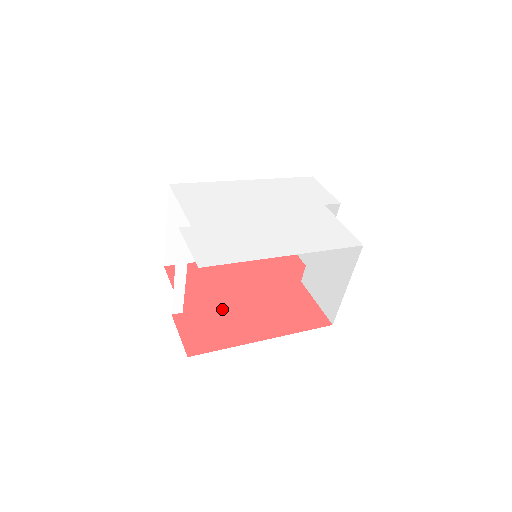
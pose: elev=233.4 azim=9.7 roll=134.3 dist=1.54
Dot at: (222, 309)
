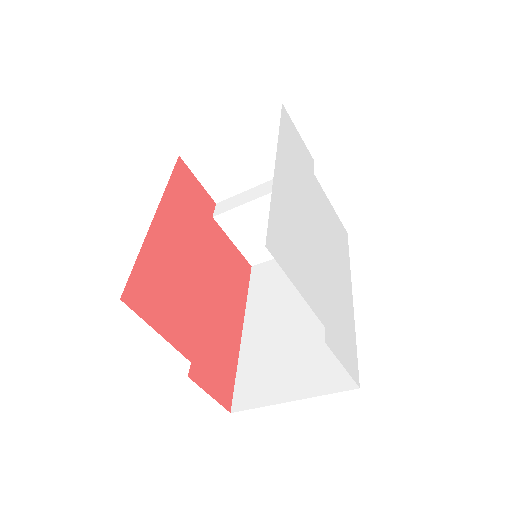
Dot at: (205, 321)
